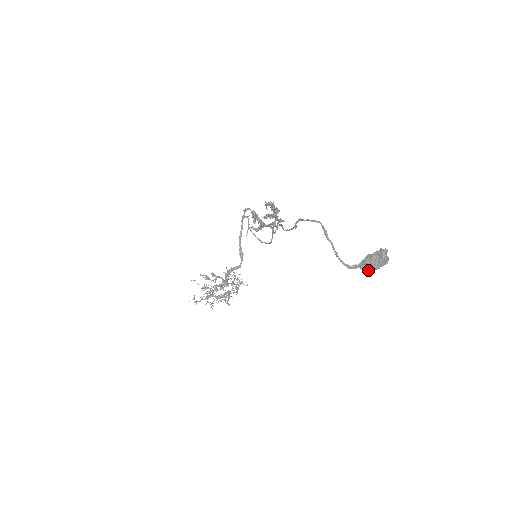
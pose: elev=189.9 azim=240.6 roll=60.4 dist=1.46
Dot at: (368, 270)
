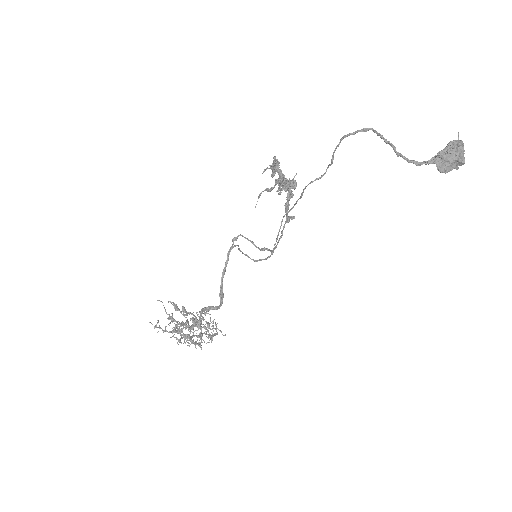
Dot at: (443, 165)
